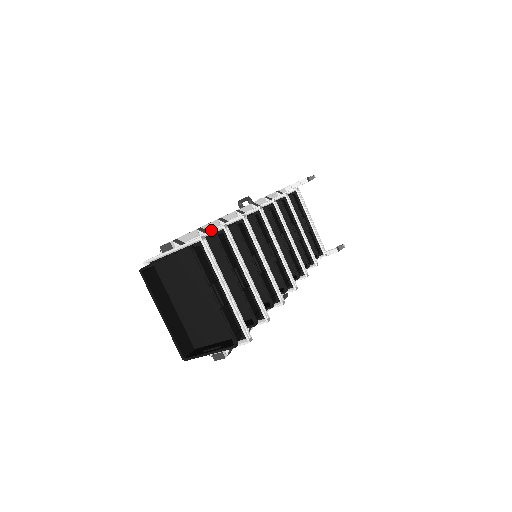
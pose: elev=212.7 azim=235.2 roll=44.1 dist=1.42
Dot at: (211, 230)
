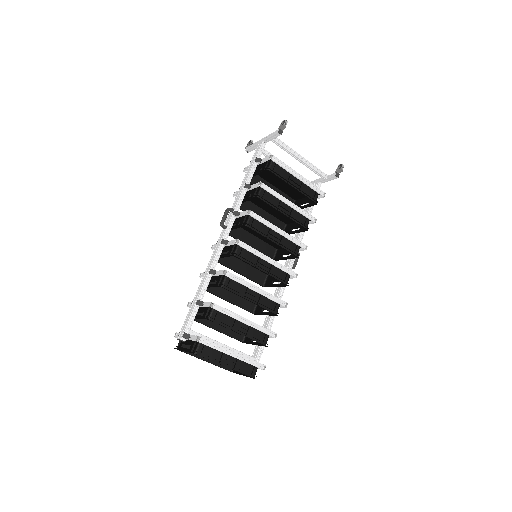
Dot at: (204, 306)
